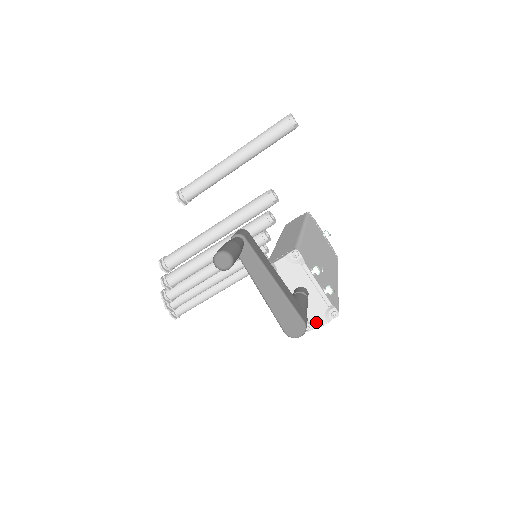
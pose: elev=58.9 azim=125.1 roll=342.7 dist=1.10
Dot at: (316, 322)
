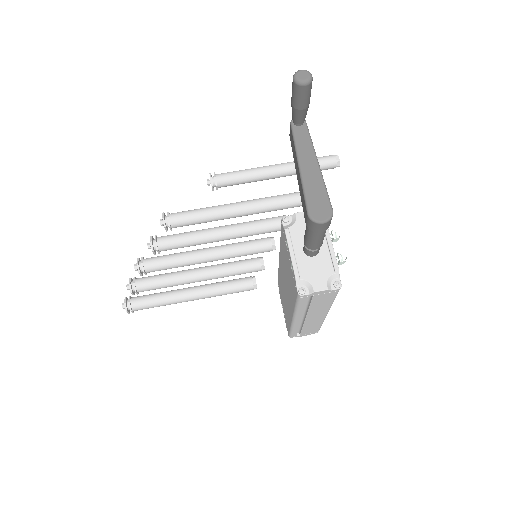
Dot at: (316, 284)
